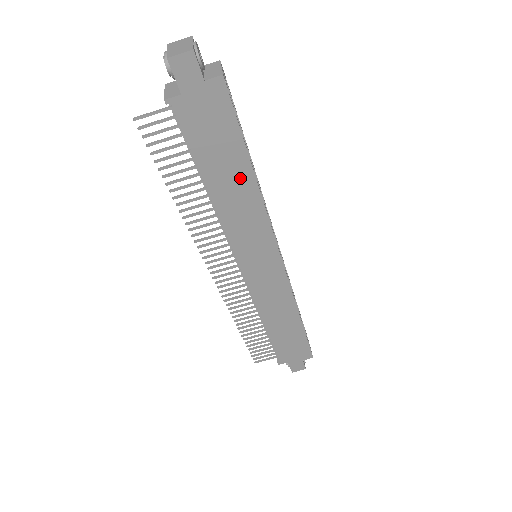
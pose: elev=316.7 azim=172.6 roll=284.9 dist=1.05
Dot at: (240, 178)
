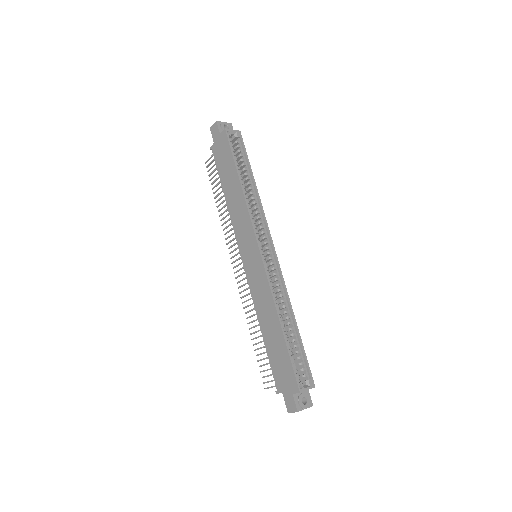
Dot at: (235, 185)
